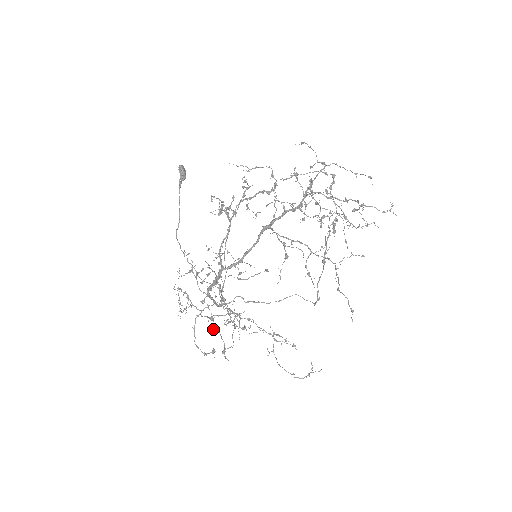
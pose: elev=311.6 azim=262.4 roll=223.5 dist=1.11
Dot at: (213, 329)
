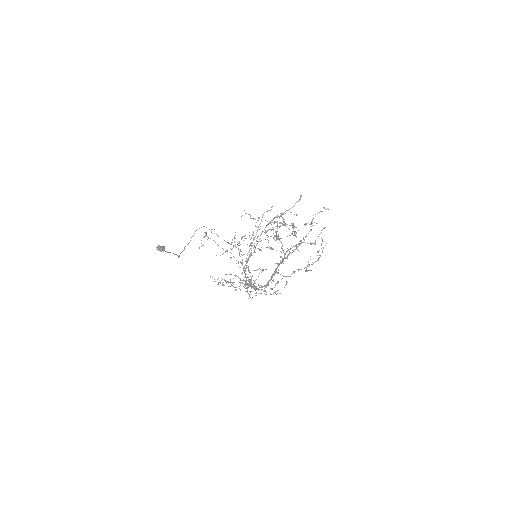
Dot at: occluded
